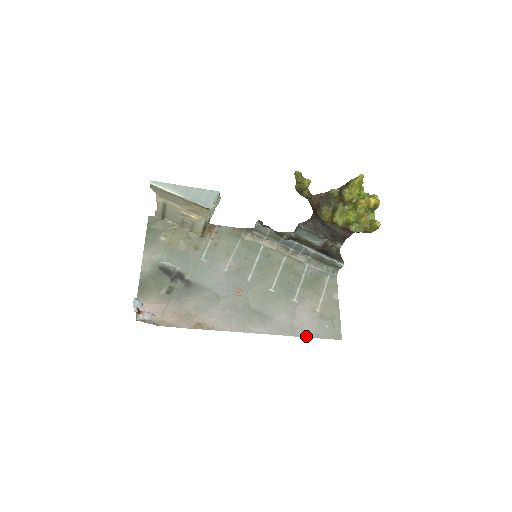
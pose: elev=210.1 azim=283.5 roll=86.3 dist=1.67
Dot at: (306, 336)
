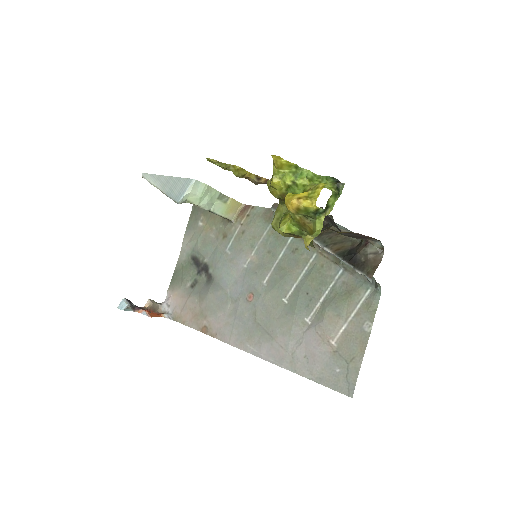
Dot at: (305, 375)
